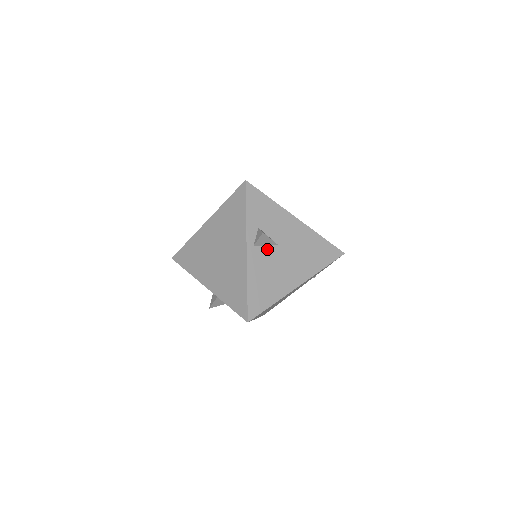
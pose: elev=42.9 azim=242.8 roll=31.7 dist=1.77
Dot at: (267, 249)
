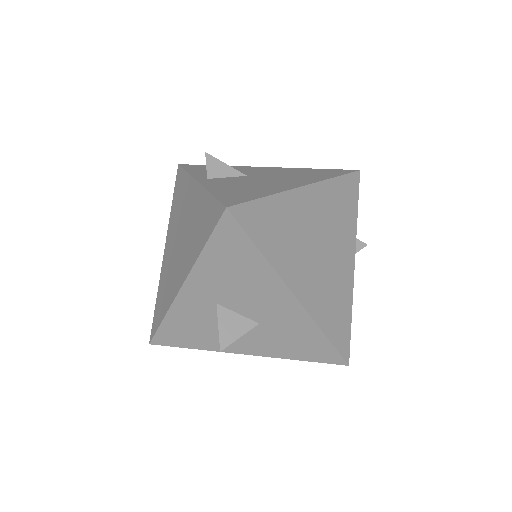
Dot at: (230, 179)
